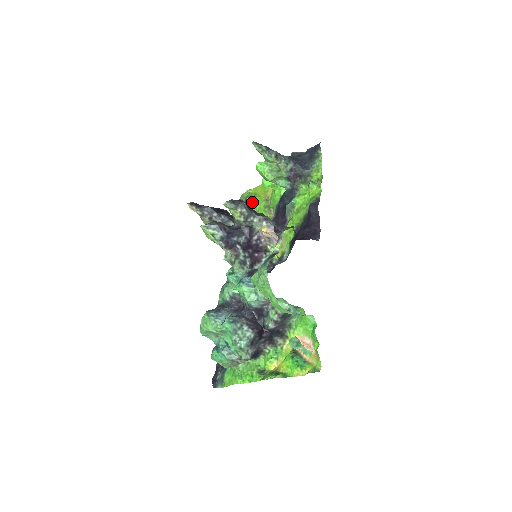
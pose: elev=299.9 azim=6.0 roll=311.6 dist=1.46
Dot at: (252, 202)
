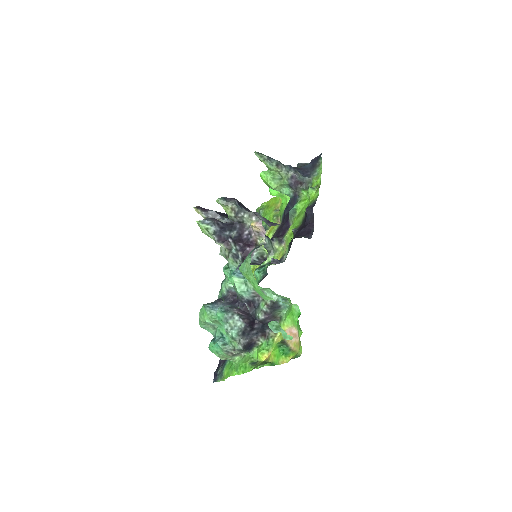
Dot at: (264, 213)
